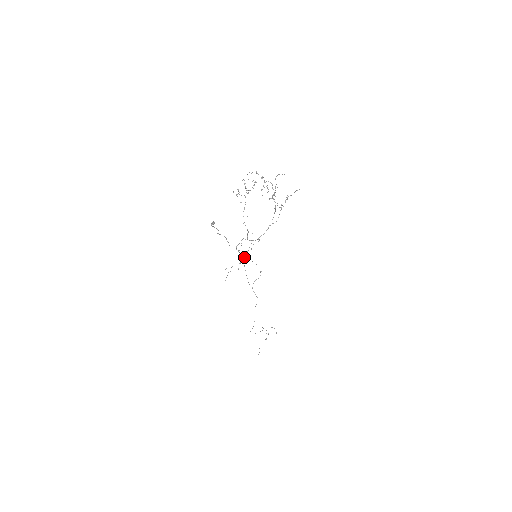
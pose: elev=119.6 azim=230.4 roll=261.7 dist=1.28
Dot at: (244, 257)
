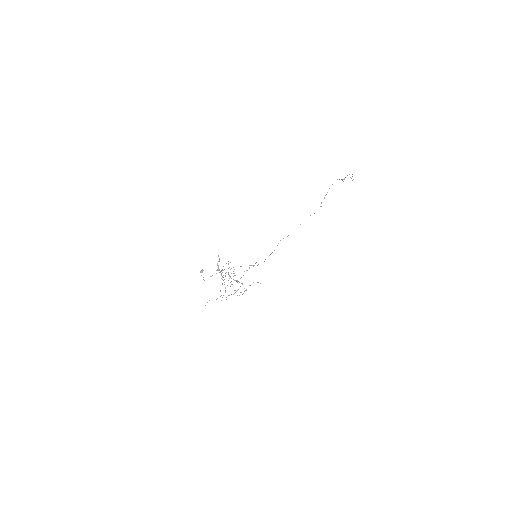
Dot at: occluded
